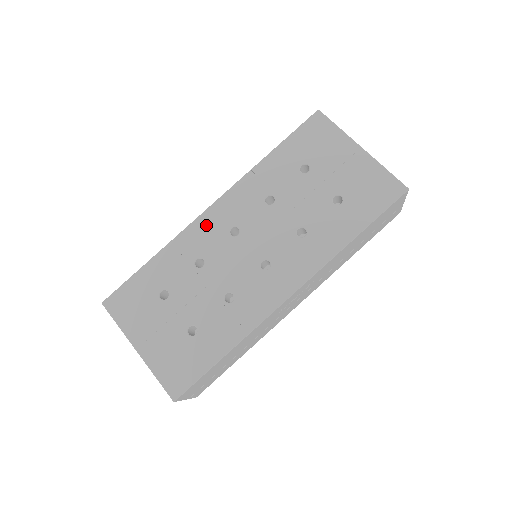
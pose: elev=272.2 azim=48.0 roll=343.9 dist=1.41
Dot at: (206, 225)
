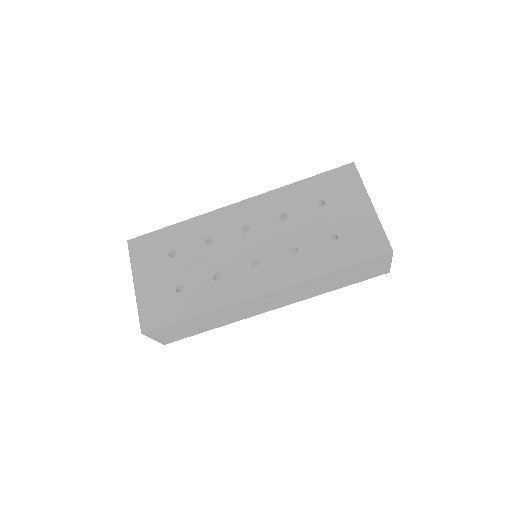
Dot at: (227, 215)
